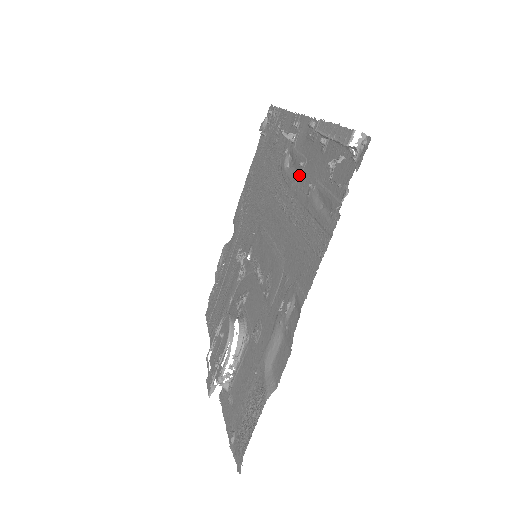
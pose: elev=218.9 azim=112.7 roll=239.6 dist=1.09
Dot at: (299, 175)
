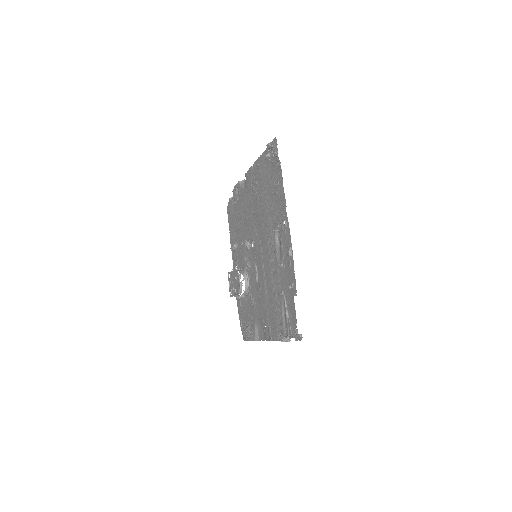
Dot at: (280, 268)
